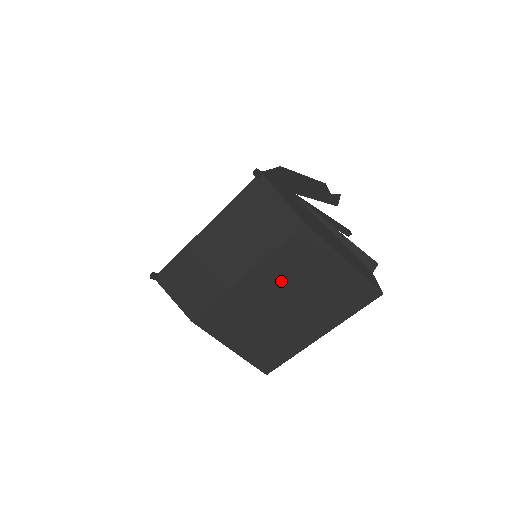
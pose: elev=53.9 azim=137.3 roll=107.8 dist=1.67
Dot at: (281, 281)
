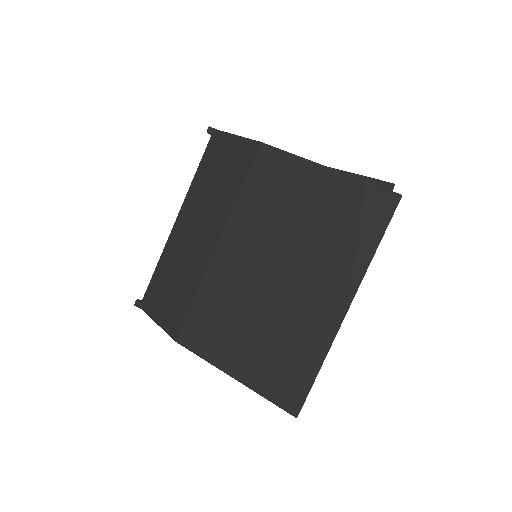
Dot at: (261, 232)
